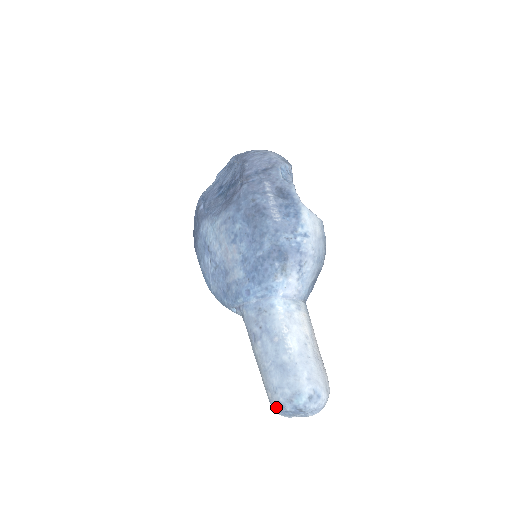
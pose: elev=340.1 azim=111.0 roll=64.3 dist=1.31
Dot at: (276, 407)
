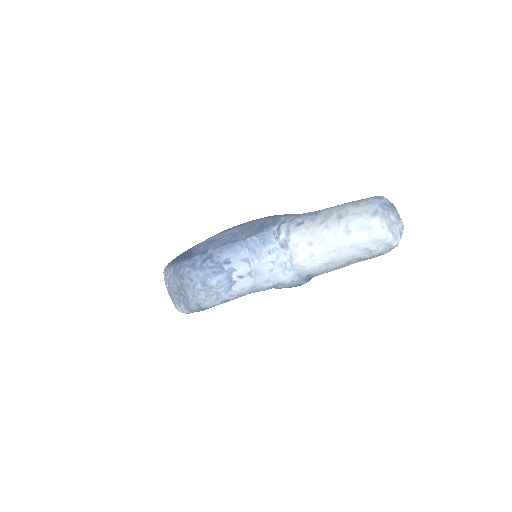
Dot at: (376, 200)
